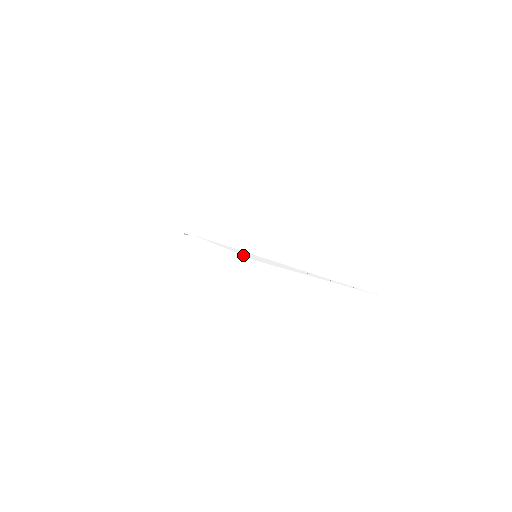
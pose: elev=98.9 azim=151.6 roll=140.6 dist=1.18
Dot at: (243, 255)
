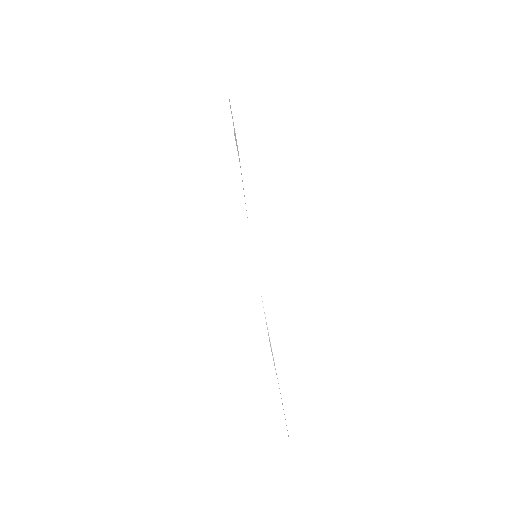
Dot at: (250, 240)
